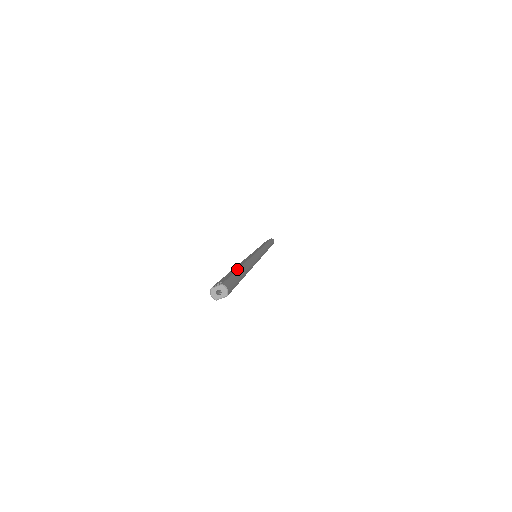
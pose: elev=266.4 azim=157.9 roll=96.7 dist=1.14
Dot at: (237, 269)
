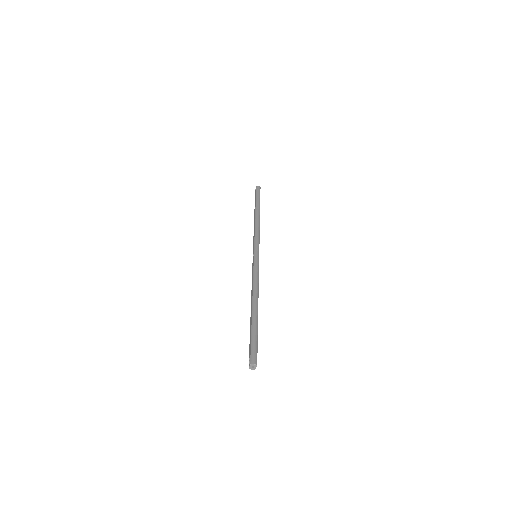
Dot at: (251, 324)
